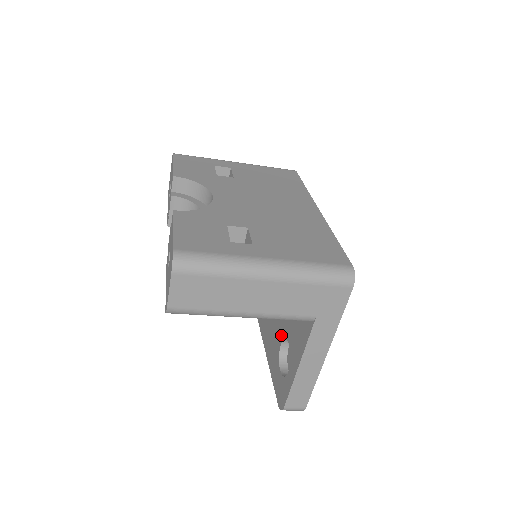
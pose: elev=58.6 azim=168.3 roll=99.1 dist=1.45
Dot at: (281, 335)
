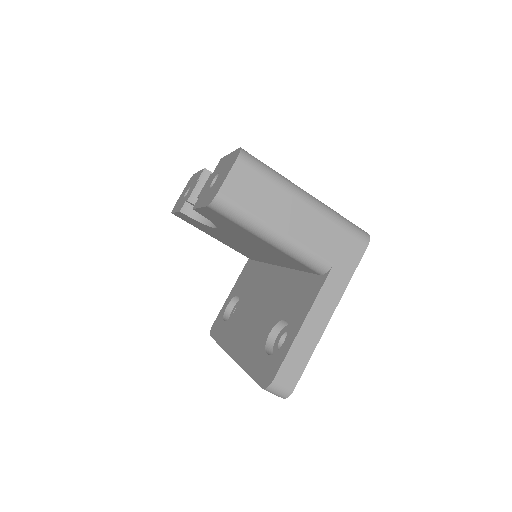
Dot at: (271, 324)
